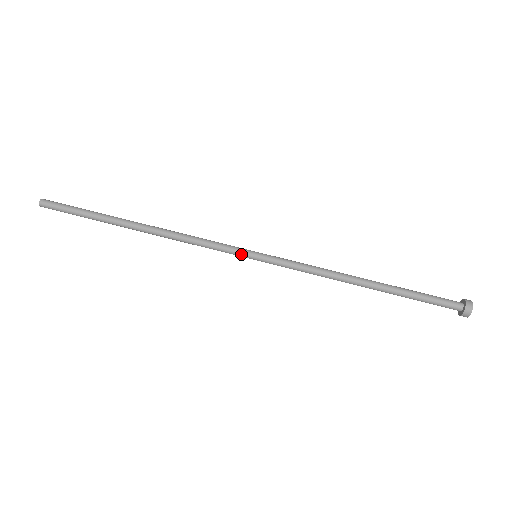
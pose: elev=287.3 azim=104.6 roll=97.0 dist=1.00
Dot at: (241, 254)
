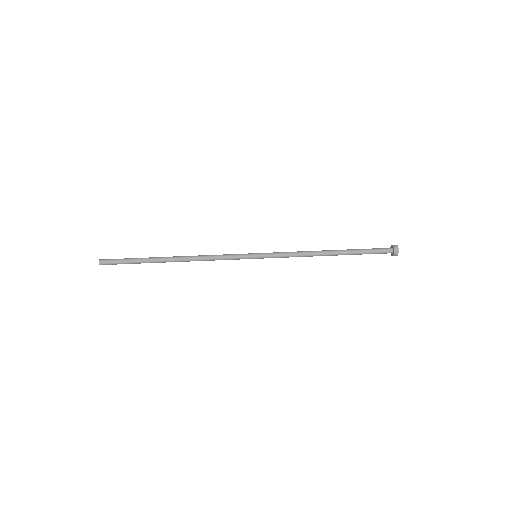
Dot at: (246, 257)
